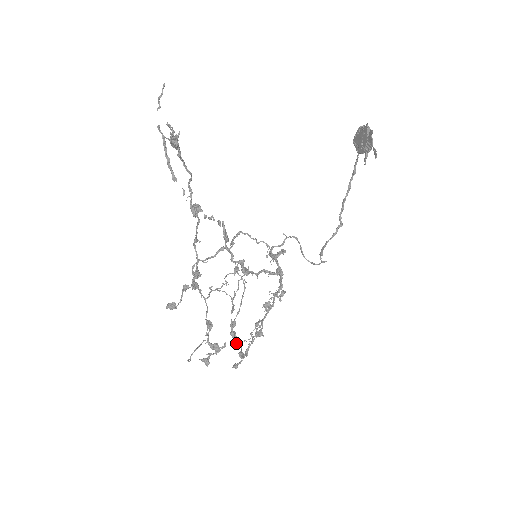
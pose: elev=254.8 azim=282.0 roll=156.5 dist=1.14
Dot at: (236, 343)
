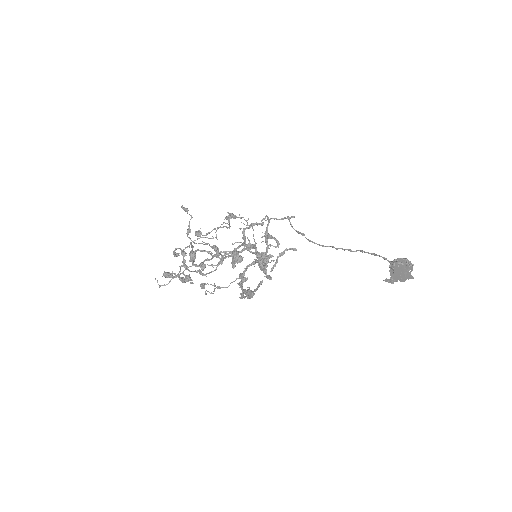
Dot at: (187, 213)
